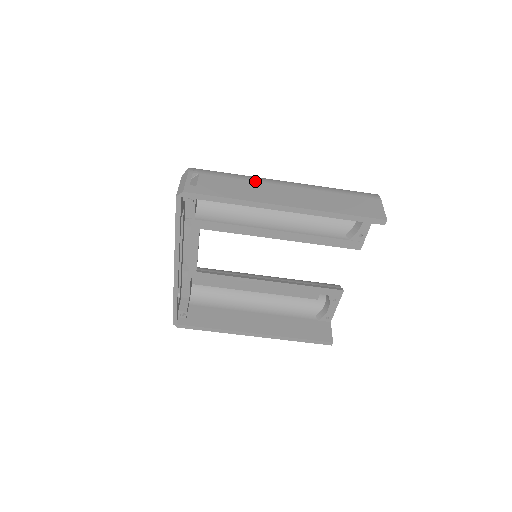
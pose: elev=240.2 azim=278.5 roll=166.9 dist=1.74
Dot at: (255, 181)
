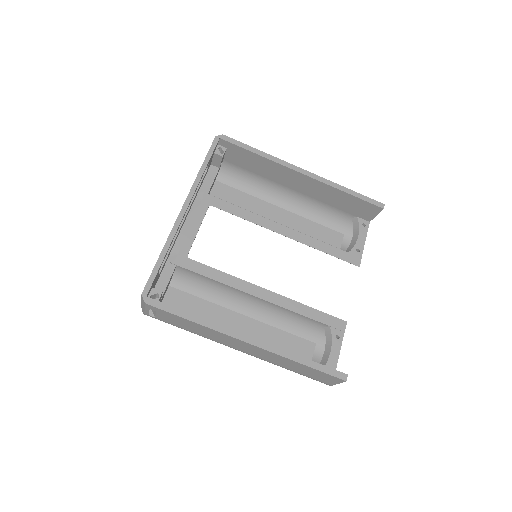
Dot at: occluded
